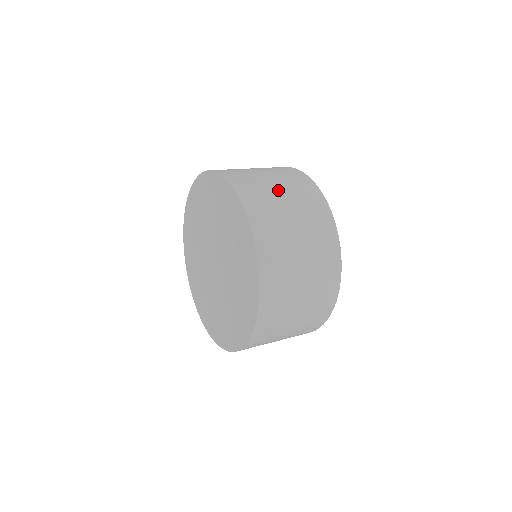
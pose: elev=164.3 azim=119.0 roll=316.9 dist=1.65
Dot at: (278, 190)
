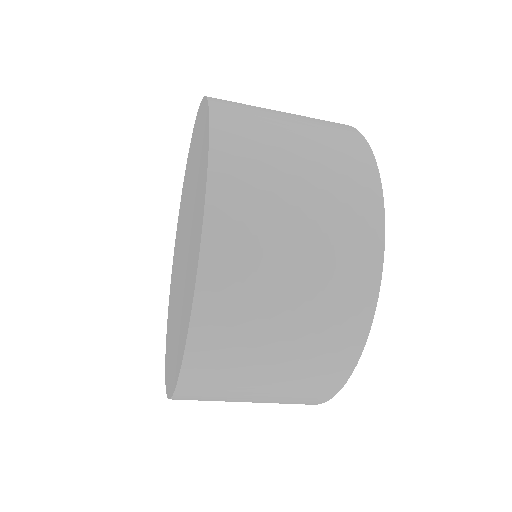
Dot at: occluded
